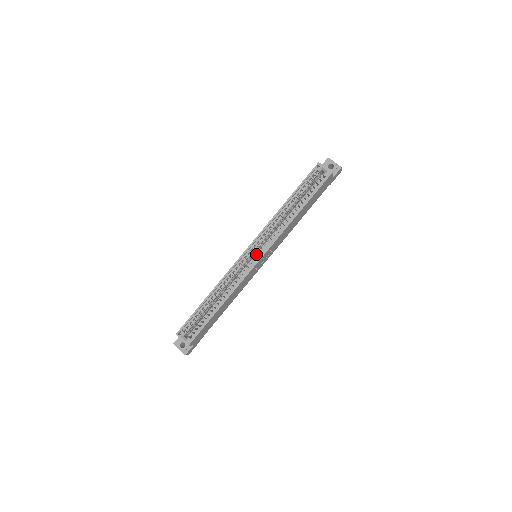
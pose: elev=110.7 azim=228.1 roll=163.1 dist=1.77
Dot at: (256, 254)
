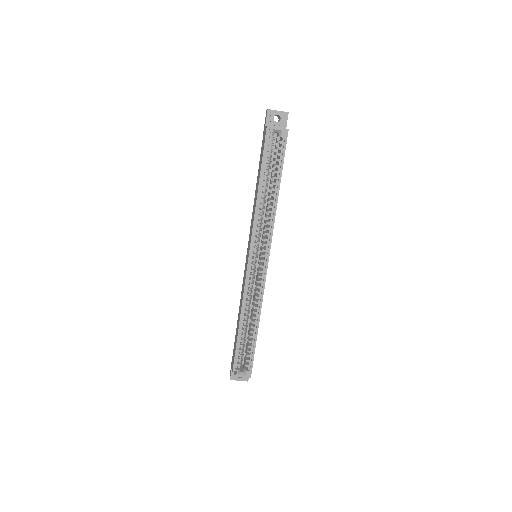
Dot at: occluded
